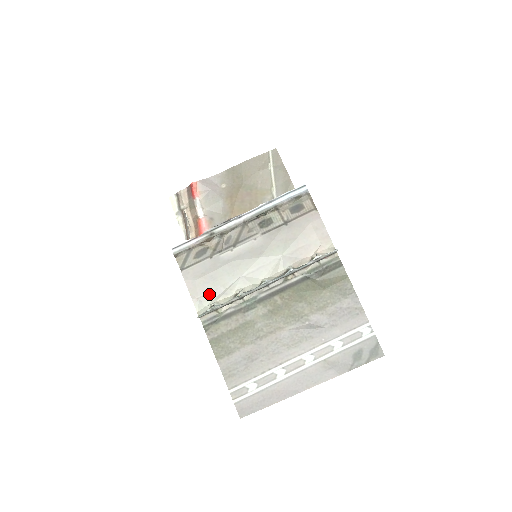
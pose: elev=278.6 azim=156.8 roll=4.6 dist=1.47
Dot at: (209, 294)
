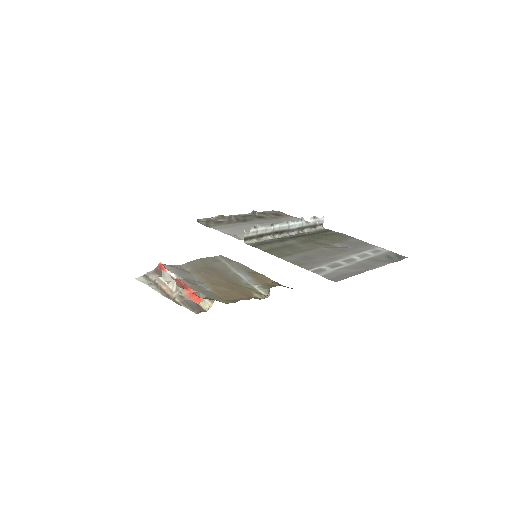
Dot at: (242, 234)
